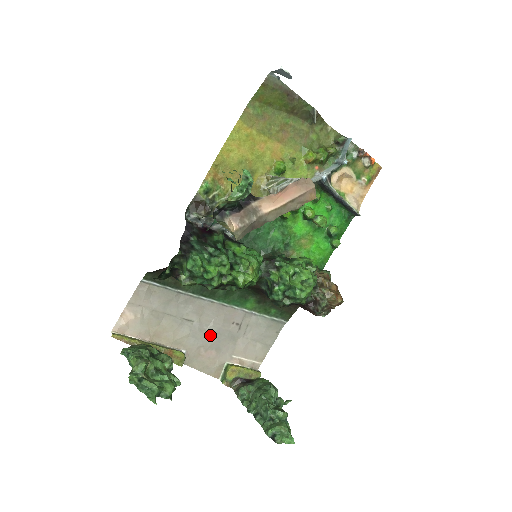
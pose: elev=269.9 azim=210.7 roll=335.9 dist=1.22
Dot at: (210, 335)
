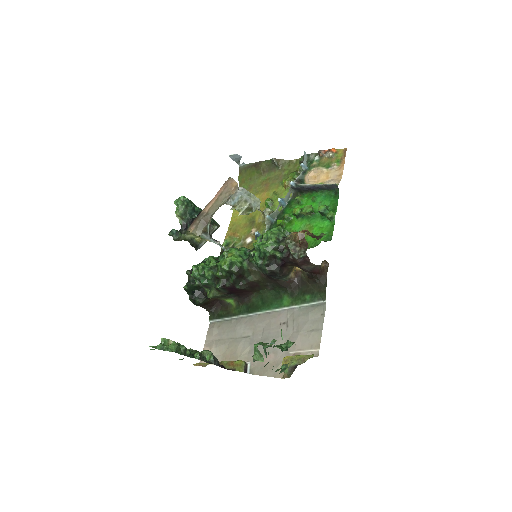
Dot at: (265, 341)
